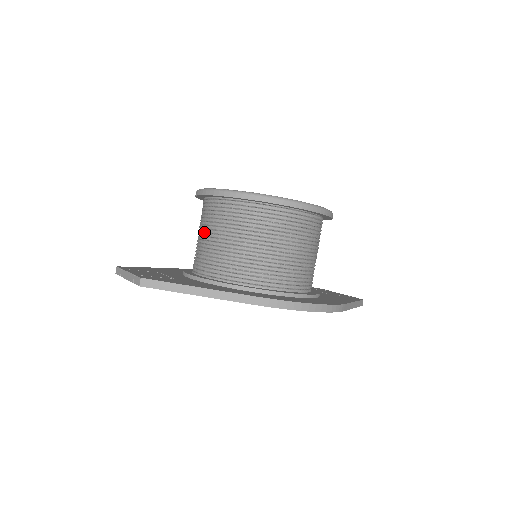
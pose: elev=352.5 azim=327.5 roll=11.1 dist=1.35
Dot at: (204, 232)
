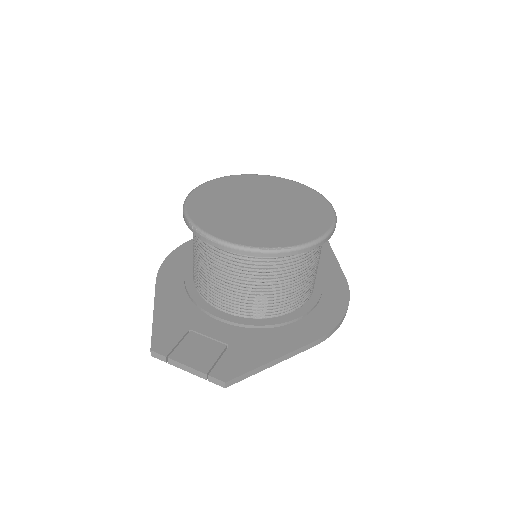
Dot at: (224, 275)
